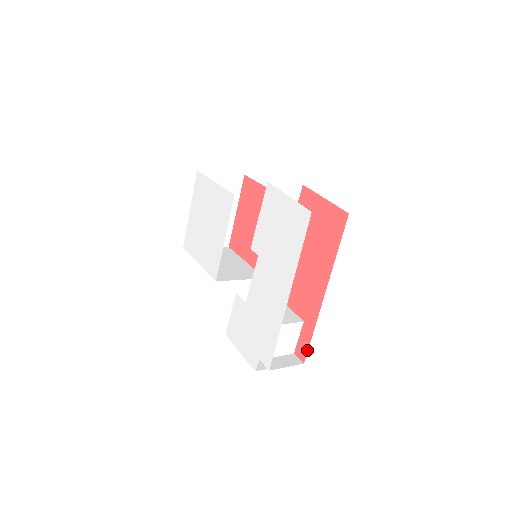
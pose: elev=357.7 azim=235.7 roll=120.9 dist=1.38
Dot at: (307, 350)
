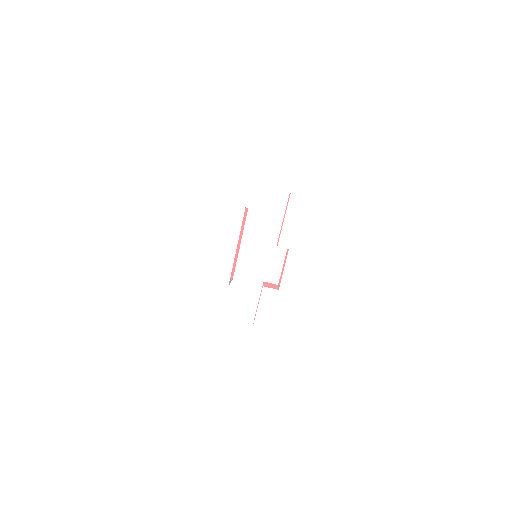
Dot at: occluded
